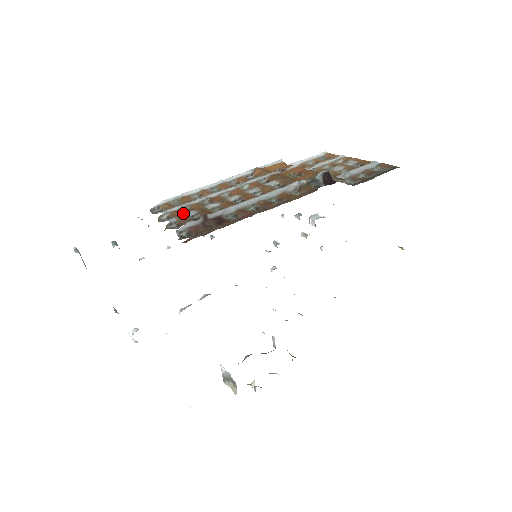
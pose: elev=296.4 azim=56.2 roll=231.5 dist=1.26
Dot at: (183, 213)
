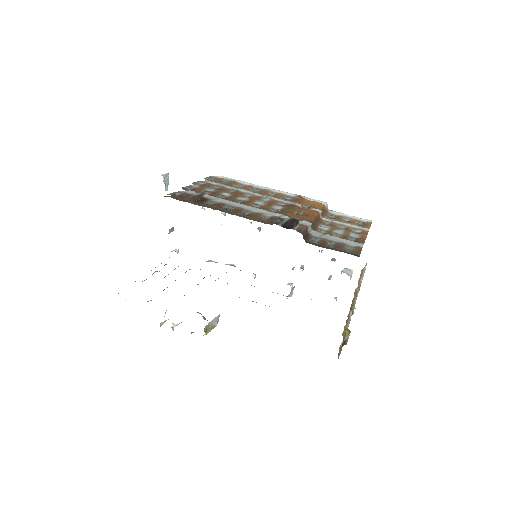
Dot at: (208, 187)
